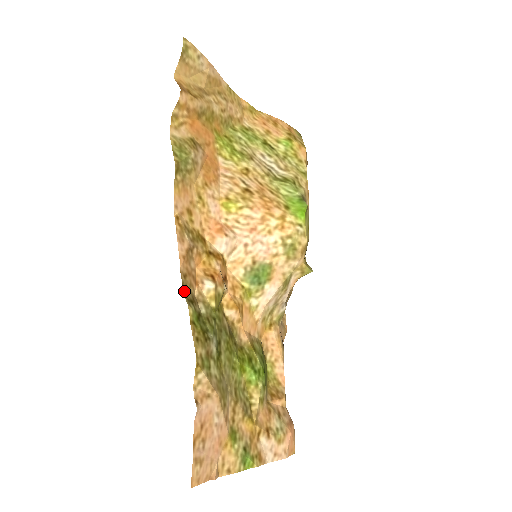
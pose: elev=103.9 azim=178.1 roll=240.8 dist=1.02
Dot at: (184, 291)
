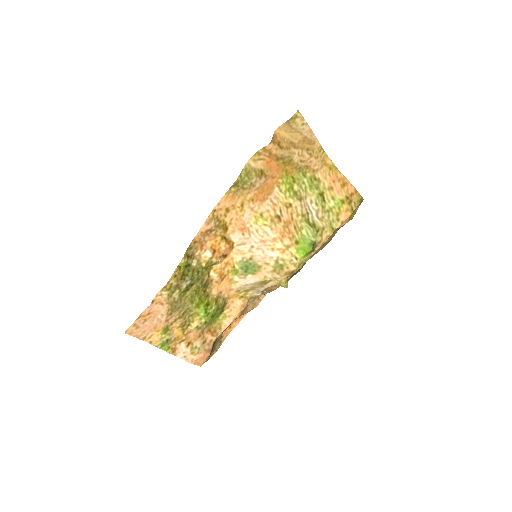
Dot at: (188, 249)
